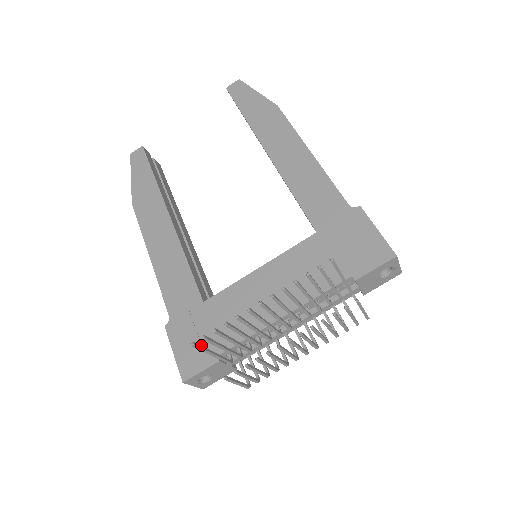
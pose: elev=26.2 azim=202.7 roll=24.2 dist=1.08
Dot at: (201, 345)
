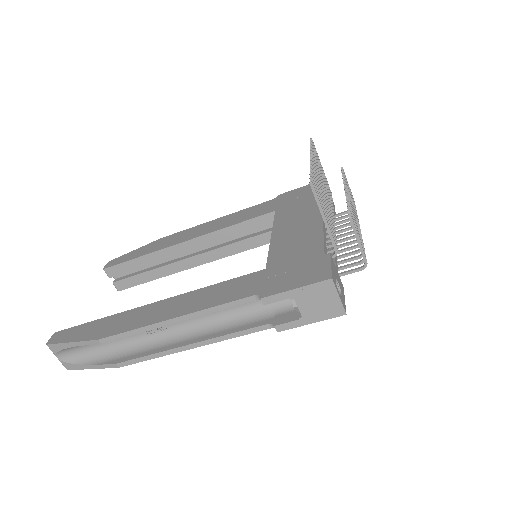
Dot at: (305, 267)
